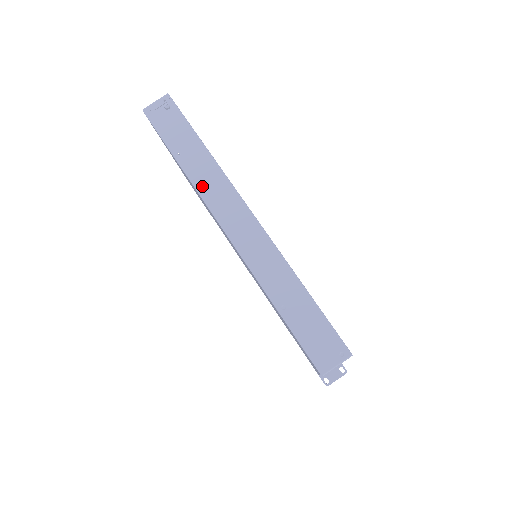
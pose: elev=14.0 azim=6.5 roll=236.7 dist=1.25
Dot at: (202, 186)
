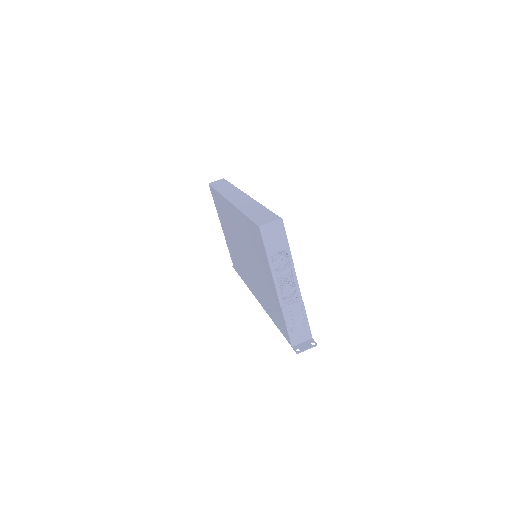
Dot at: (225, 193)
